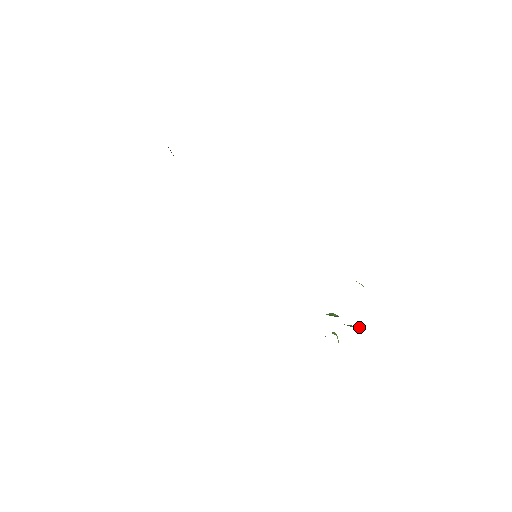
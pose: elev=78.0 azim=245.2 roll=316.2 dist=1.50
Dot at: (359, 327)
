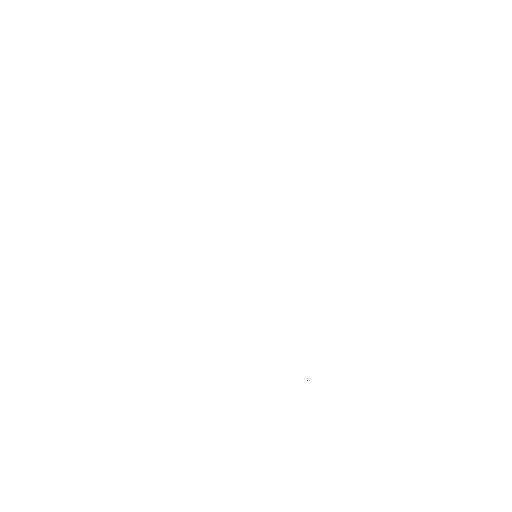
Dot at: occluded
